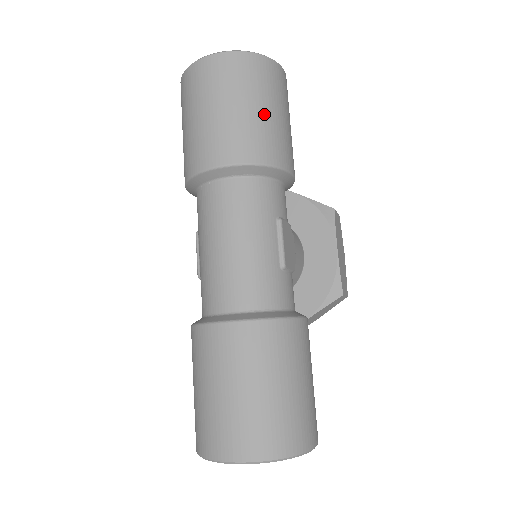
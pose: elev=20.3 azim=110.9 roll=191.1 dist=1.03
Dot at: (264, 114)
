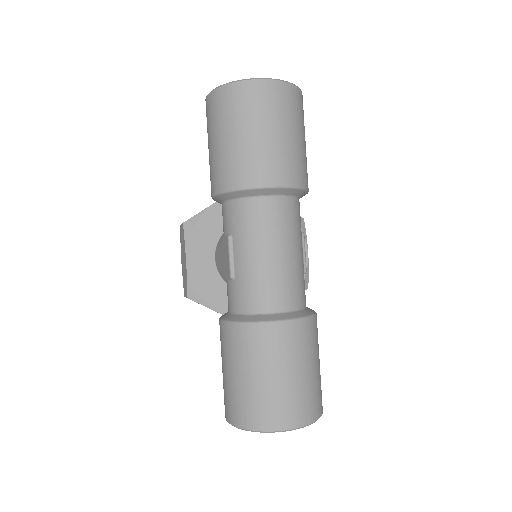
Dot at: (303, 144)
